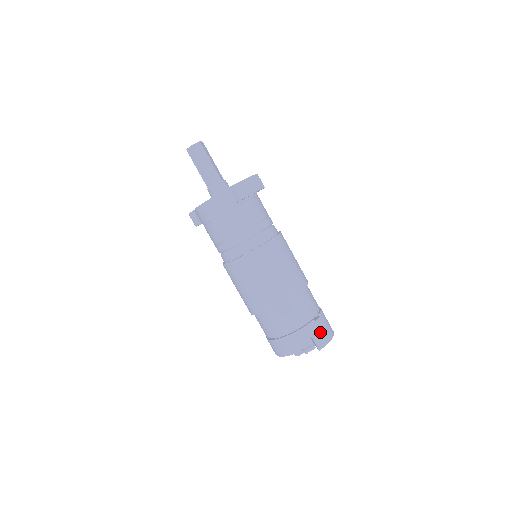
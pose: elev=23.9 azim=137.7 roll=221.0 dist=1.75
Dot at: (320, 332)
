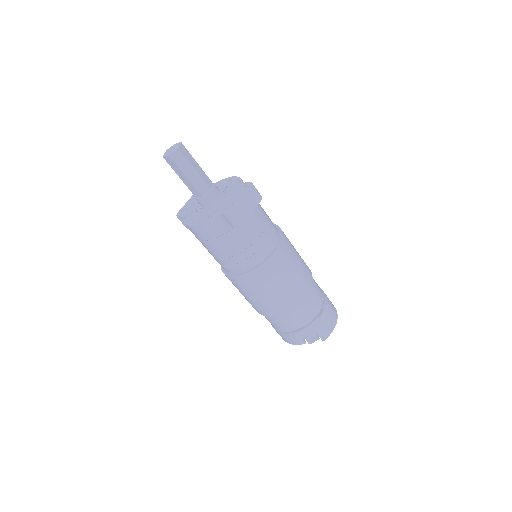
Dot at: (324, 326)
